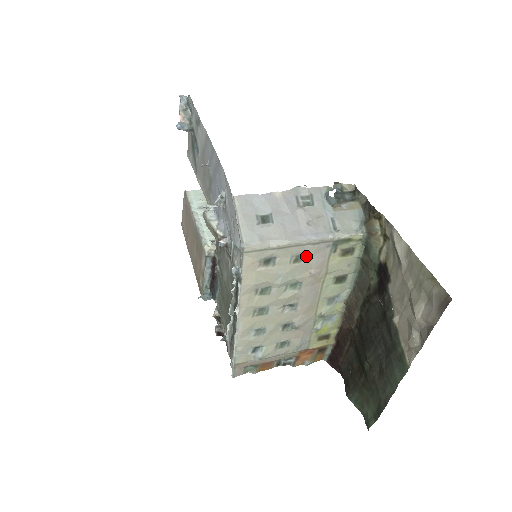
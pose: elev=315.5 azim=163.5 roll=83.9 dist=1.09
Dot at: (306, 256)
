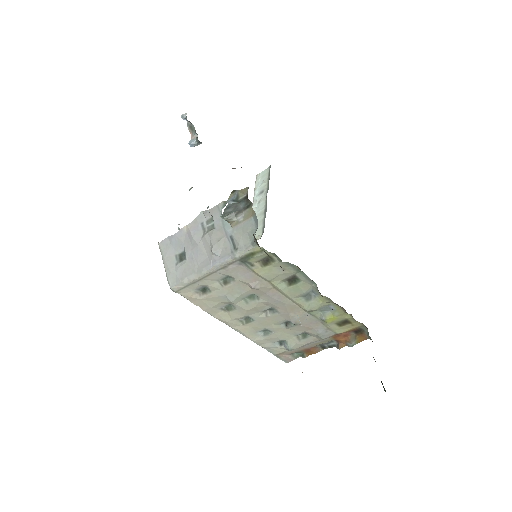
Dot at: (230, 277)
